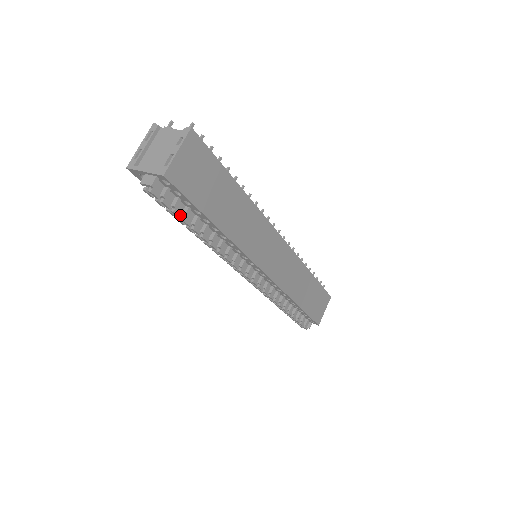
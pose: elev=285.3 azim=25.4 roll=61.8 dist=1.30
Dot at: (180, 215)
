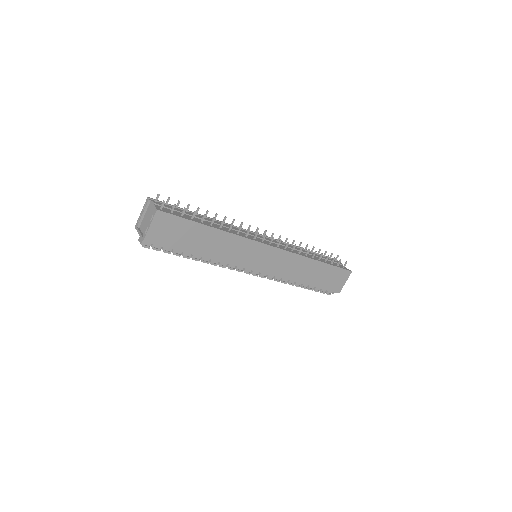
Dot at: (170, 252)
